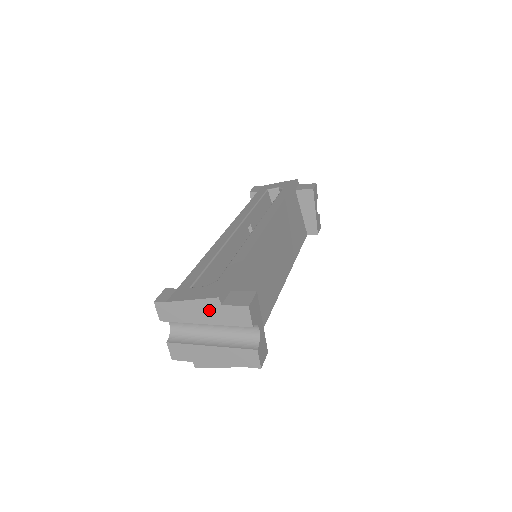
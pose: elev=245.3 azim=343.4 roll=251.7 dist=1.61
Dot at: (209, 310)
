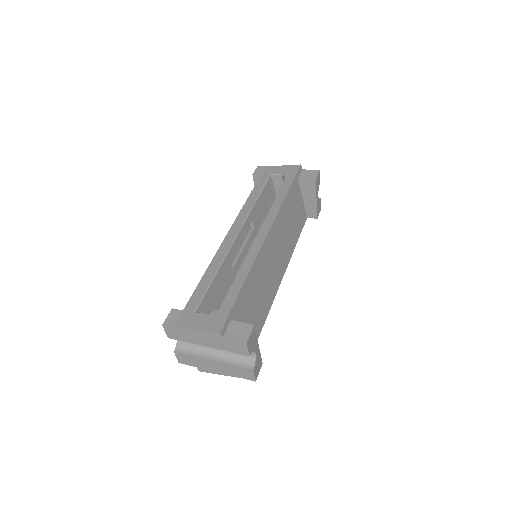
Dot at: (211, 339)
